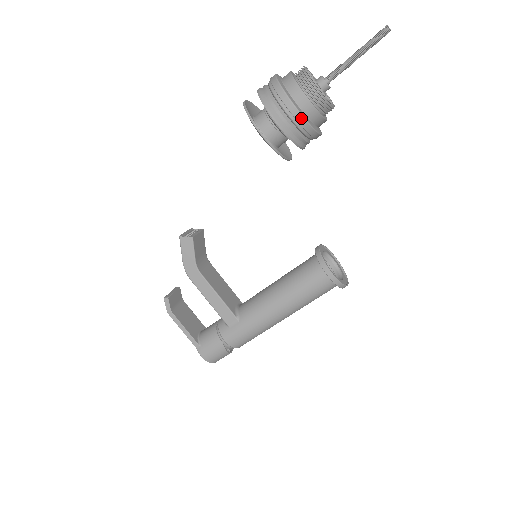
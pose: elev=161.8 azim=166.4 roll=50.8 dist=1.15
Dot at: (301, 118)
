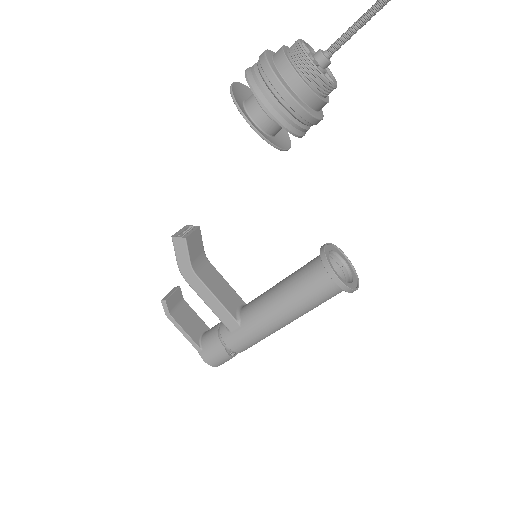
Dot at: (295, 103)
